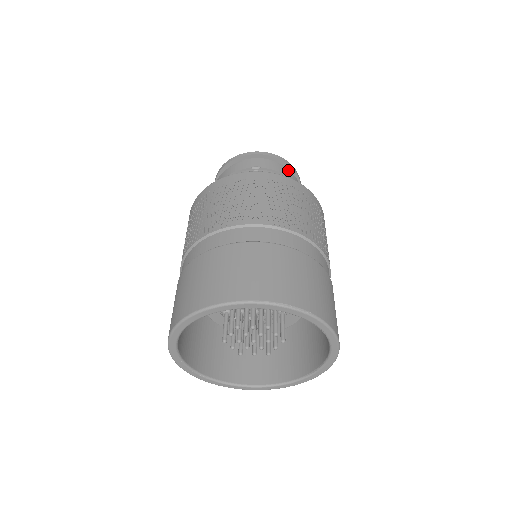
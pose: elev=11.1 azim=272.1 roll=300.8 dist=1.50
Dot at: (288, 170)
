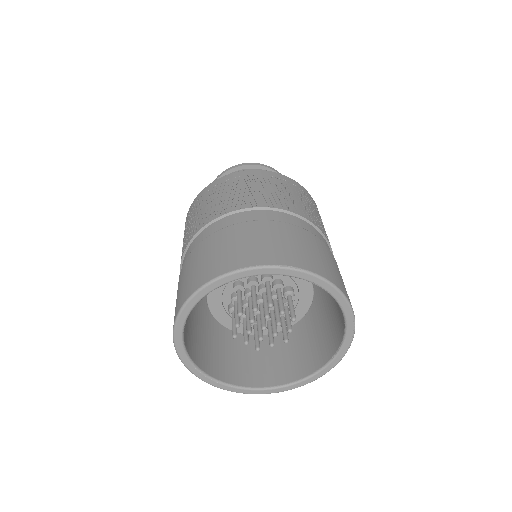
Dot at: occluded
